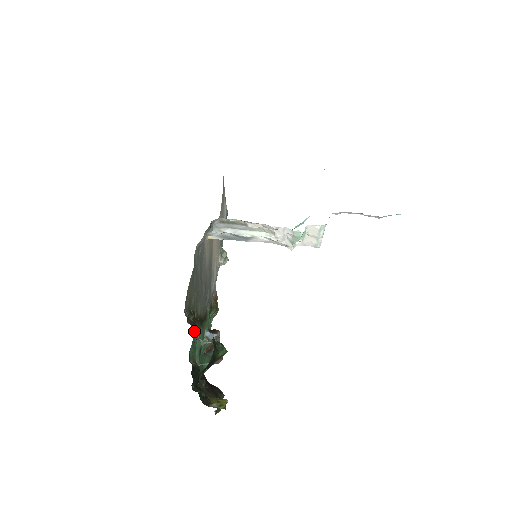
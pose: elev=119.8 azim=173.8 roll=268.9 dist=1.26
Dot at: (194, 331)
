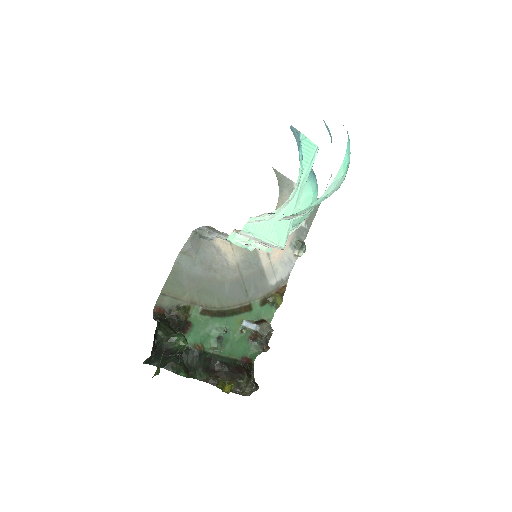
Dot at: (197, 322)
